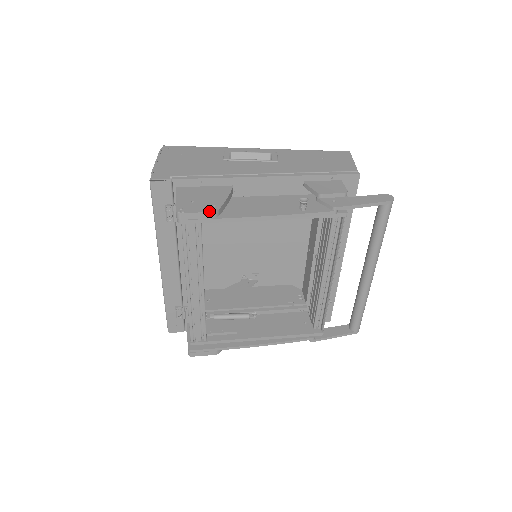
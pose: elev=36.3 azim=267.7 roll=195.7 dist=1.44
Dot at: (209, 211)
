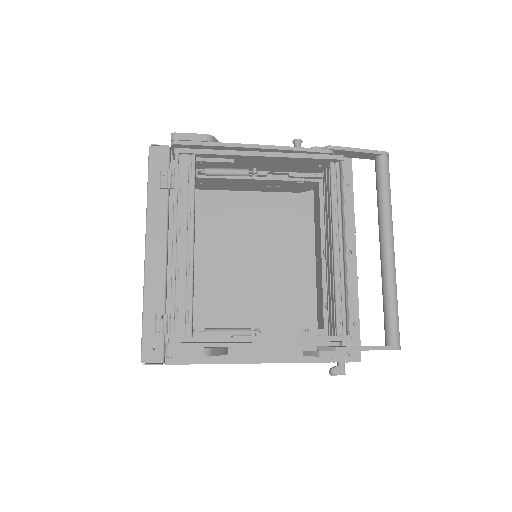
Dot at: (204, 134)
